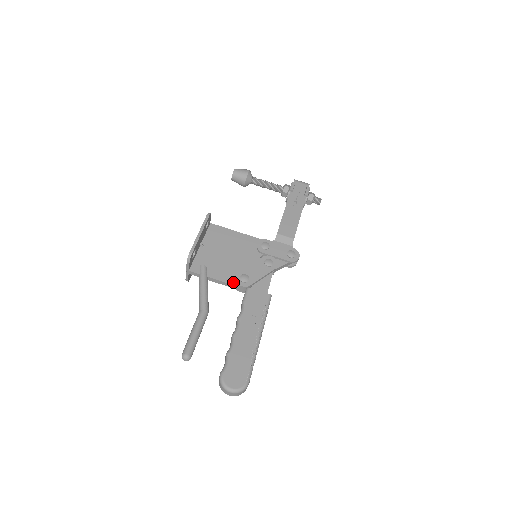
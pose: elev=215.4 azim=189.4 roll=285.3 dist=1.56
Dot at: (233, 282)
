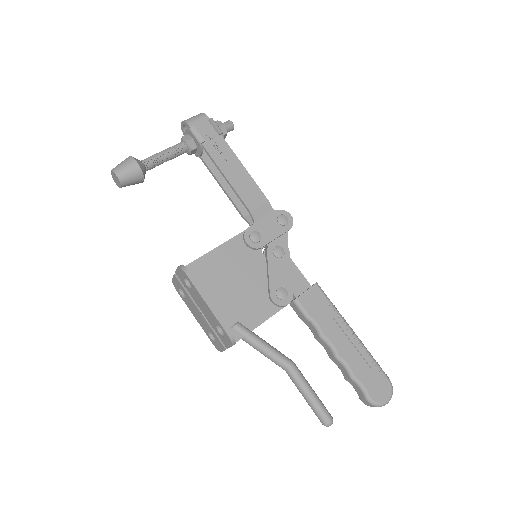
Dot at: (276, 308)
